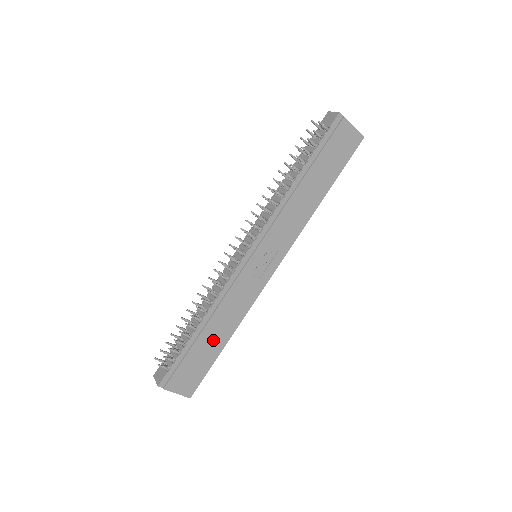
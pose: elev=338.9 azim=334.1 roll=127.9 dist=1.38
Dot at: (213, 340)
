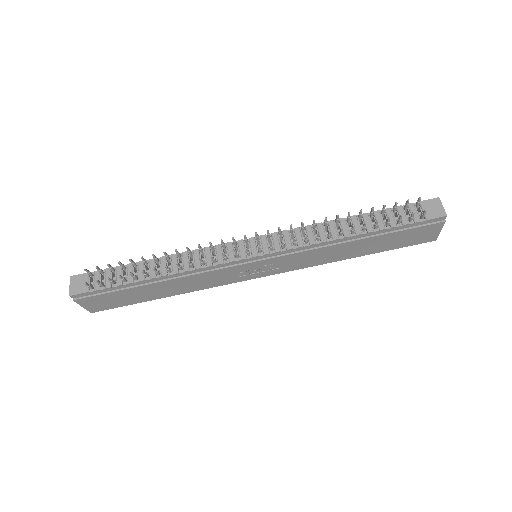
Dot at: (154, 292)
